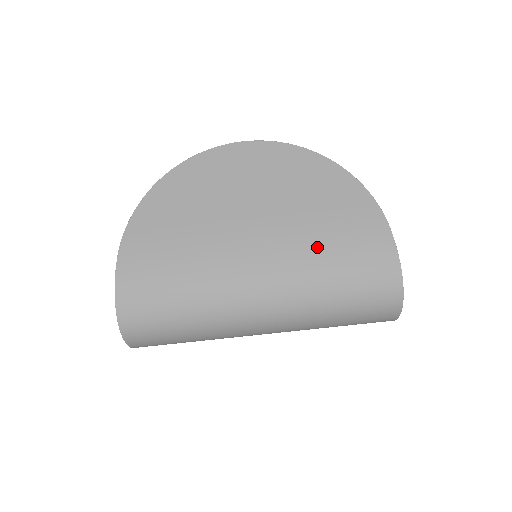
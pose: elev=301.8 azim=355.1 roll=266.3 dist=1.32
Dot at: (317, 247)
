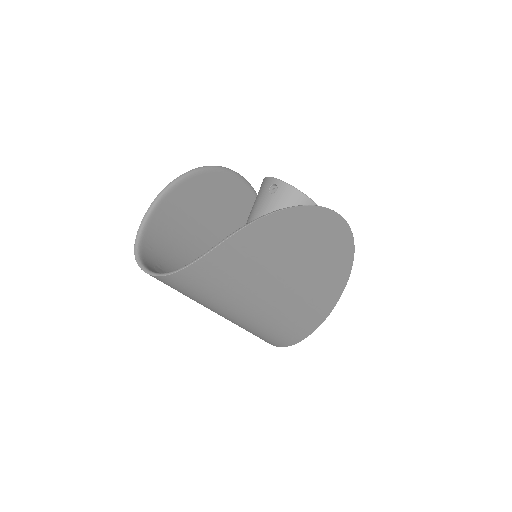
Dot at: (295, 314)
